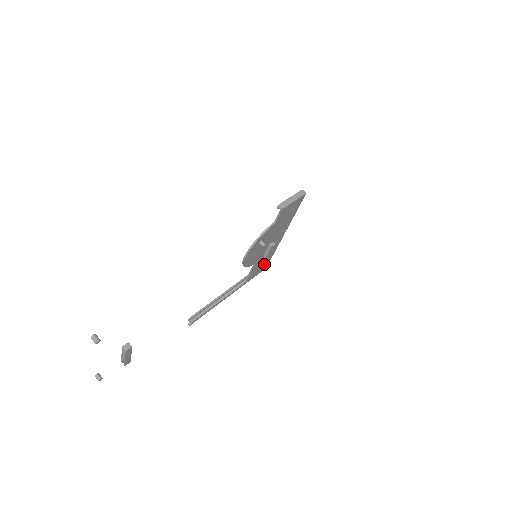
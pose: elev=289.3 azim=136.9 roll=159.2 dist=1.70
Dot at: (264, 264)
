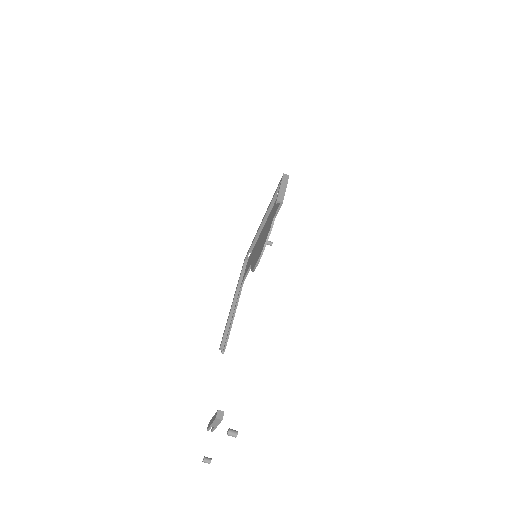
Dot at: occluded
